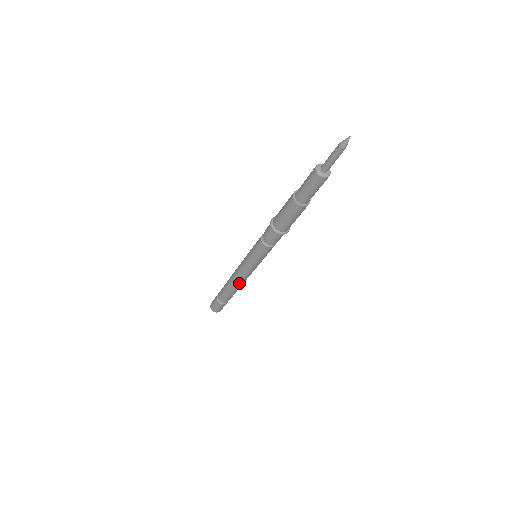
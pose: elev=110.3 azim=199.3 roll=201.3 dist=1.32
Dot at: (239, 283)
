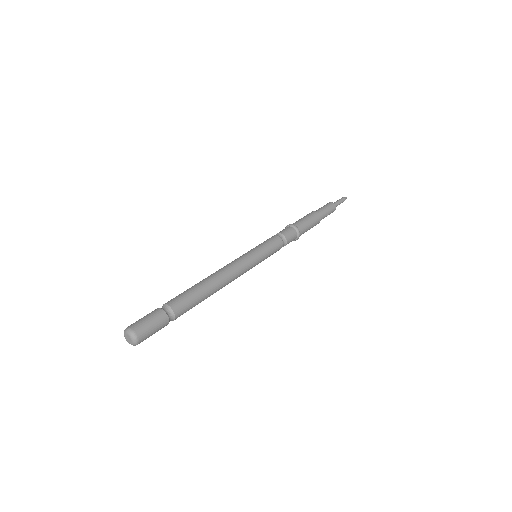
Dot at: (224, 279)
